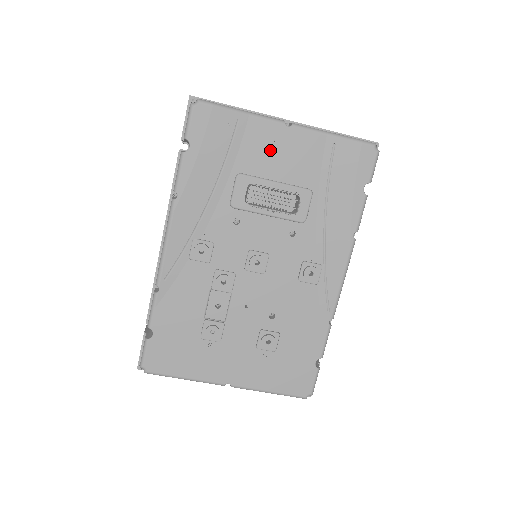
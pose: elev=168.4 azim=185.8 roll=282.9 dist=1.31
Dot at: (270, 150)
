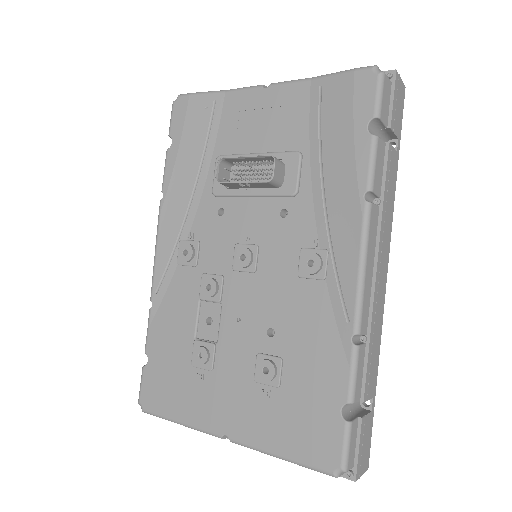
Dot at: (249, 121)
